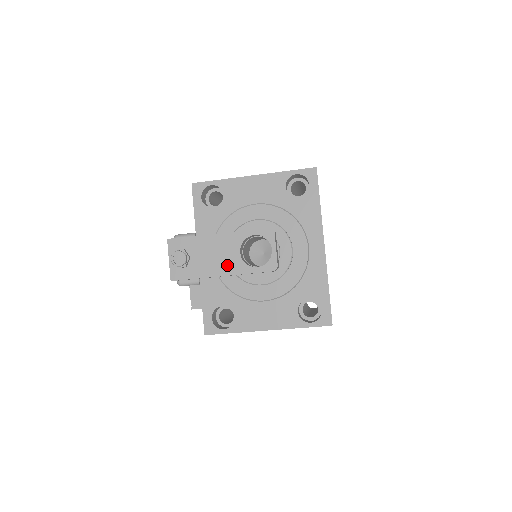
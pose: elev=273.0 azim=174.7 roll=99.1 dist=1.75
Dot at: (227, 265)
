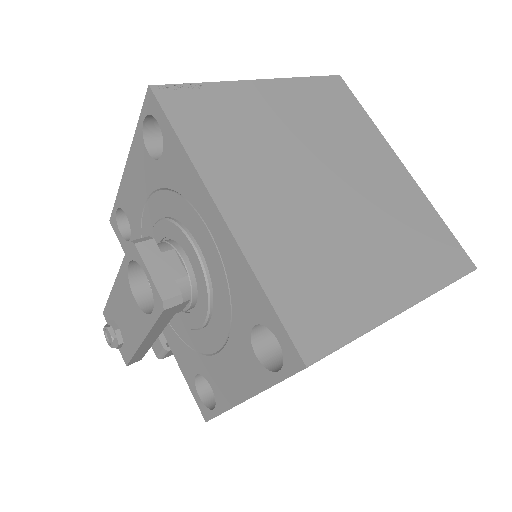
Dot at: (137, 324)
